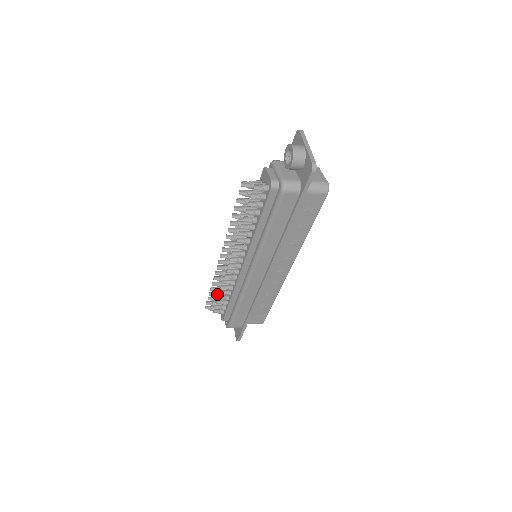
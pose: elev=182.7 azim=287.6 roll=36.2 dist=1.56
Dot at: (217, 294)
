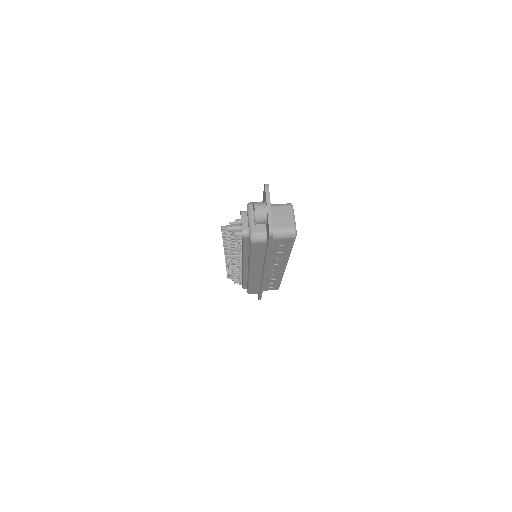
Dot at: occluded
